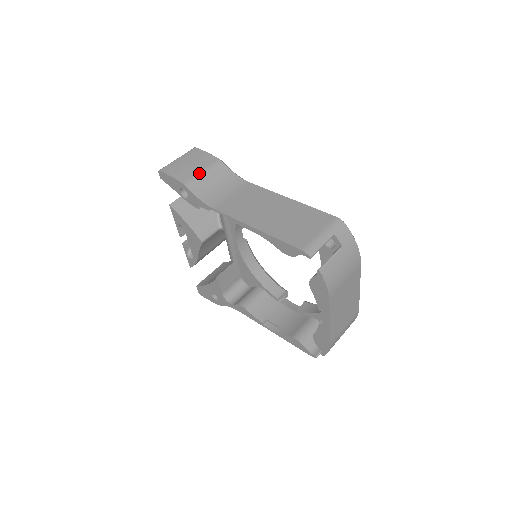
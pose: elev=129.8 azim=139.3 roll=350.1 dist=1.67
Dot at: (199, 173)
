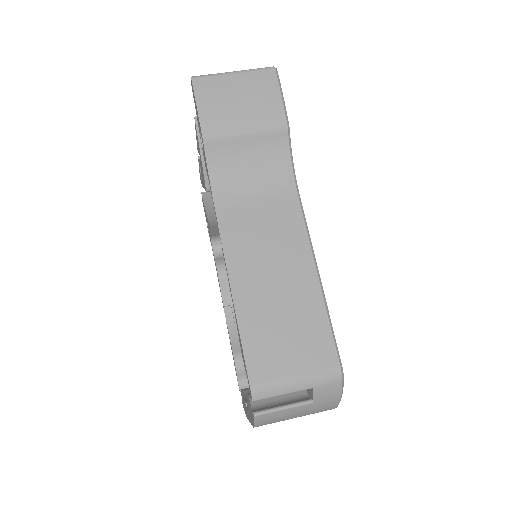
Dot at: (238, 130)
